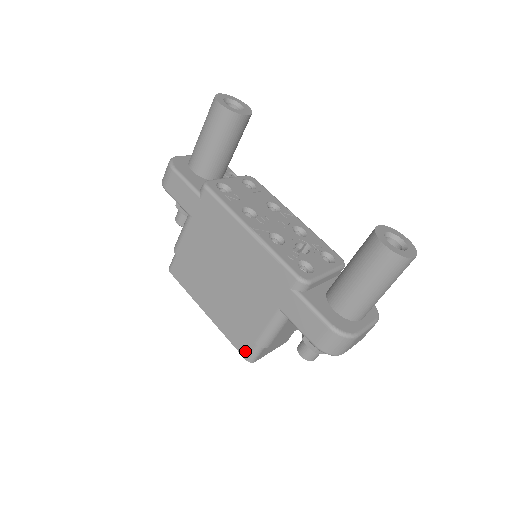
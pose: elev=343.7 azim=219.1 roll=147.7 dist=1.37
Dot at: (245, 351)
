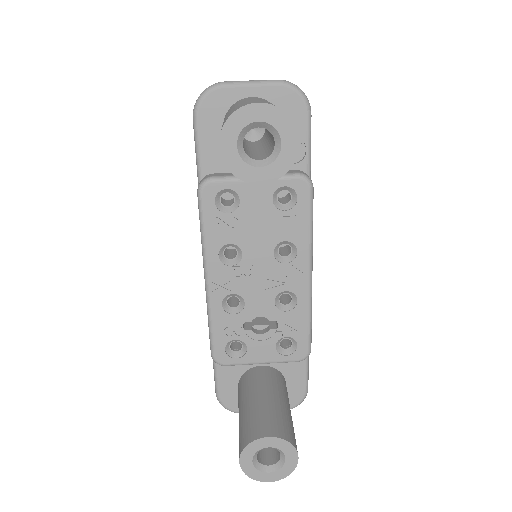
Dot at: occluded
